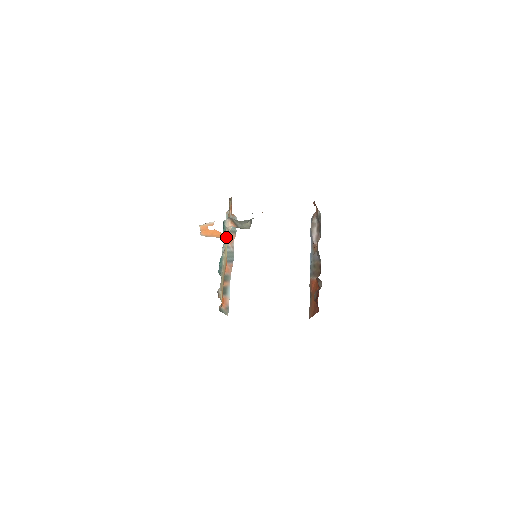
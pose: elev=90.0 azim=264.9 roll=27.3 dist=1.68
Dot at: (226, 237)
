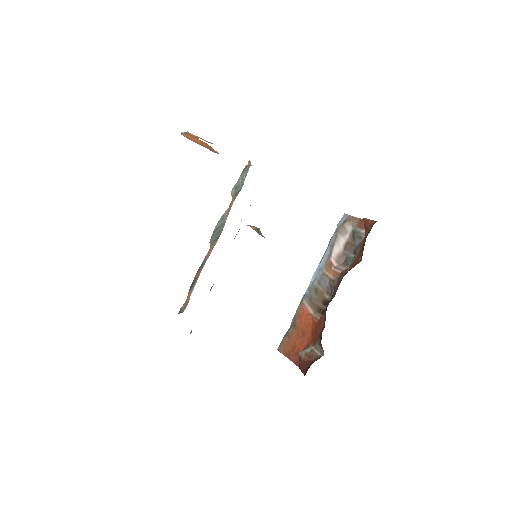
Dot at: occluded
